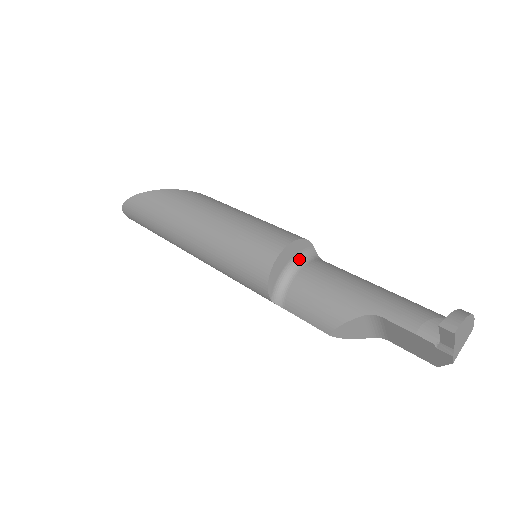
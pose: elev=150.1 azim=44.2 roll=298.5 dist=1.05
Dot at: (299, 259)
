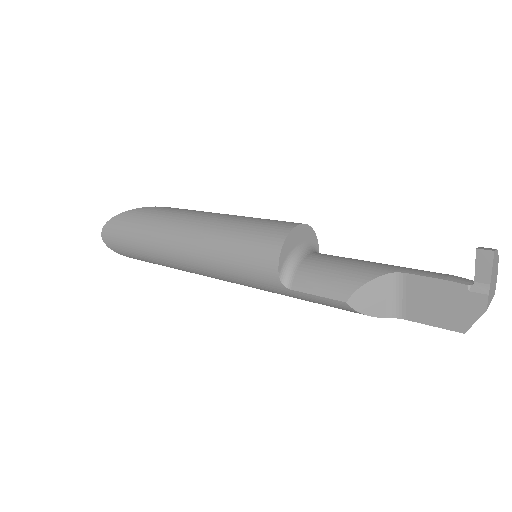
Dot at: (308, 248)
